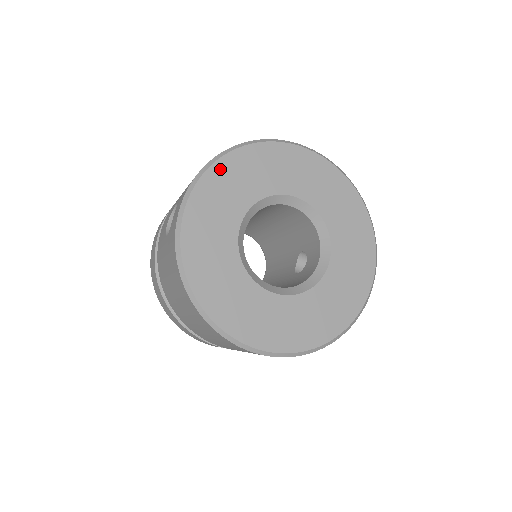
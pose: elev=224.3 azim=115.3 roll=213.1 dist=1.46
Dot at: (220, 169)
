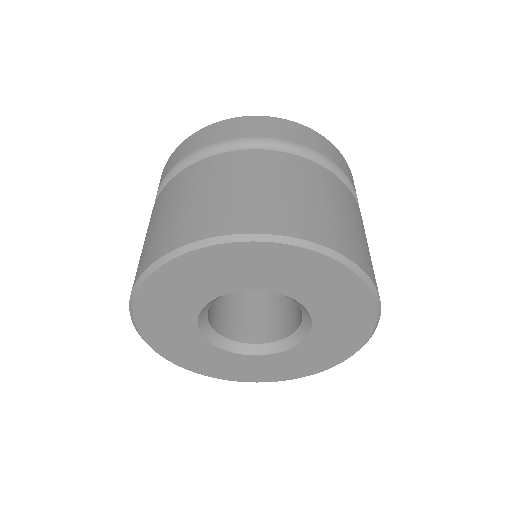
Dot at: (146, 299)
